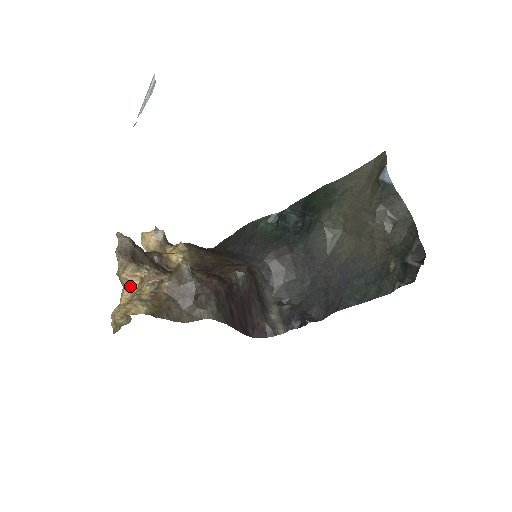
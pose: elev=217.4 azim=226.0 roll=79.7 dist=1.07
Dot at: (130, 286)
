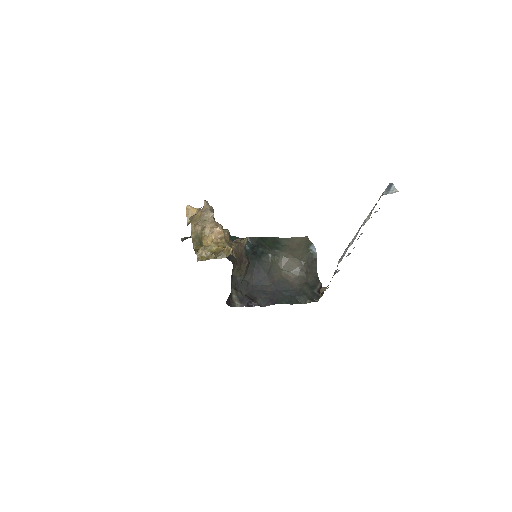
Dot at: (211, 237)
